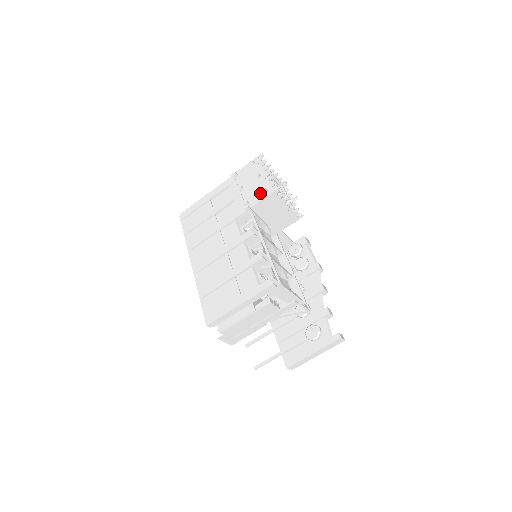
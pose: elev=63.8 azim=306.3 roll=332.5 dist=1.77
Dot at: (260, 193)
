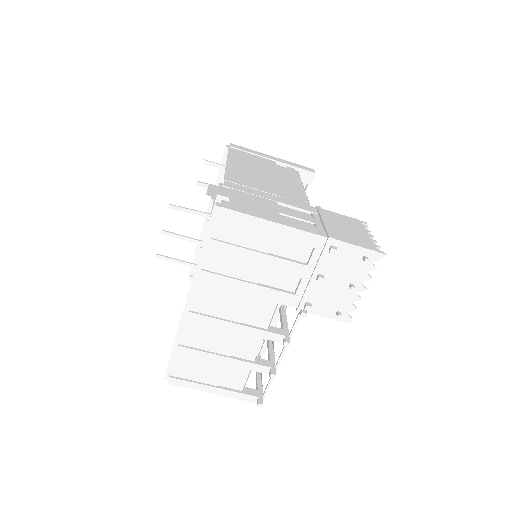
Dot at: (331, 307)
